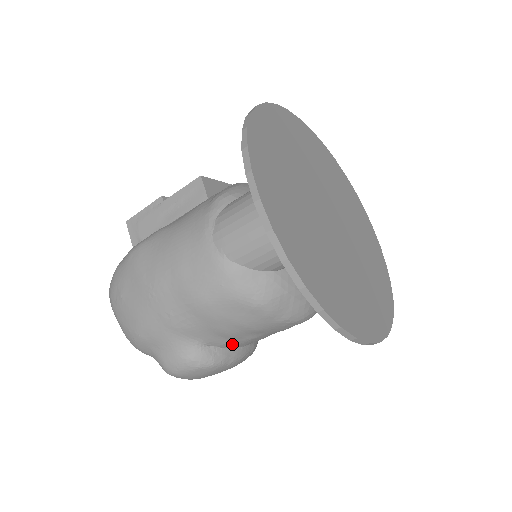
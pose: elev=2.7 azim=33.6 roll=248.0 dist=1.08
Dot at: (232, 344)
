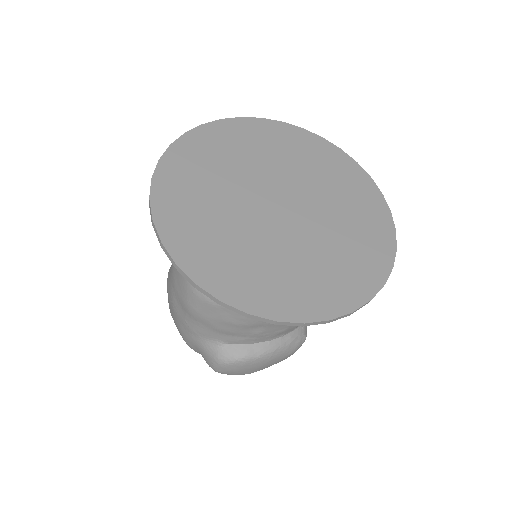
Dot at: (248, 340)
